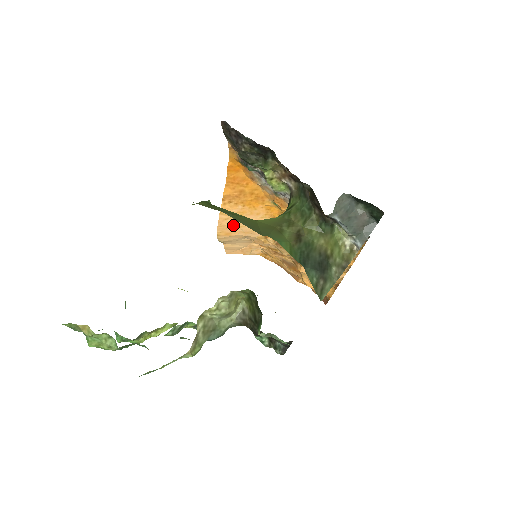
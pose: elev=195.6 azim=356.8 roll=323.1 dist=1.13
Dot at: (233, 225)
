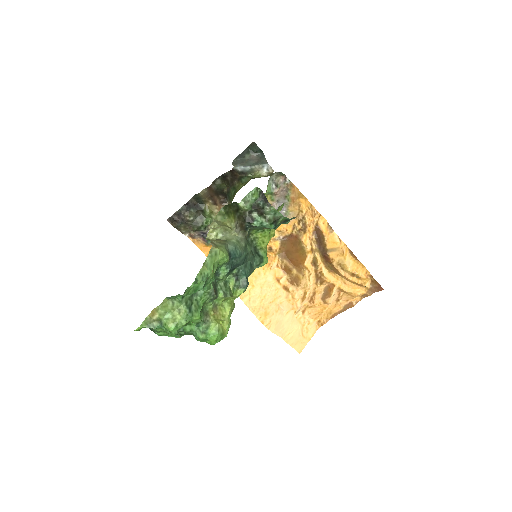
Dot at: (259, 301)
